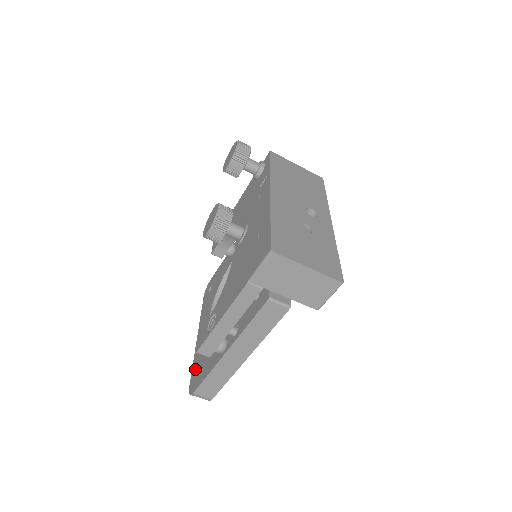
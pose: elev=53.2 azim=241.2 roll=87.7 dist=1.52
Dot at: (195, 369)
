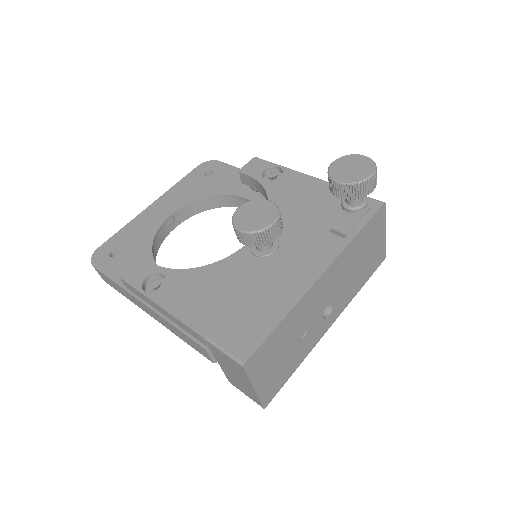
Dot at: (117, 242)
